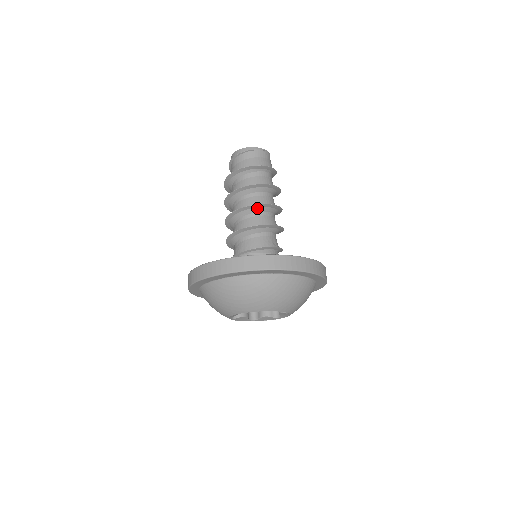
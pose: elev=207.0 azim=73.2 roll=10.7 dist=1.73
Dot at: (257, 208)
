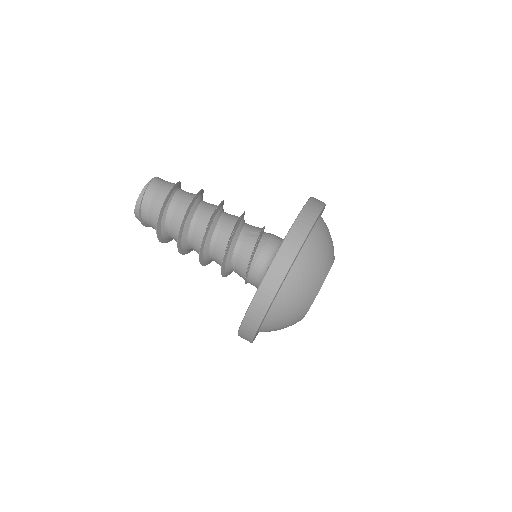
Dot at: (208, 234)
